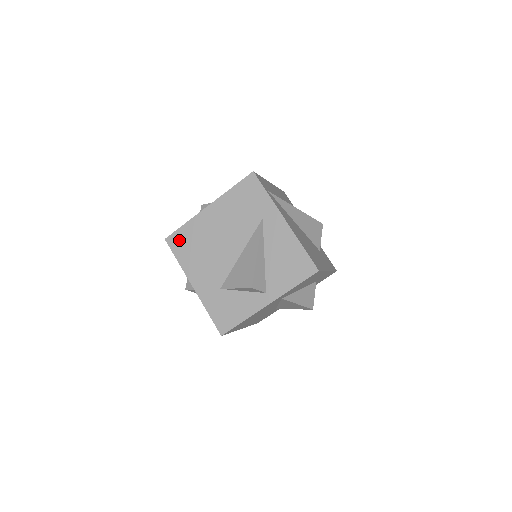
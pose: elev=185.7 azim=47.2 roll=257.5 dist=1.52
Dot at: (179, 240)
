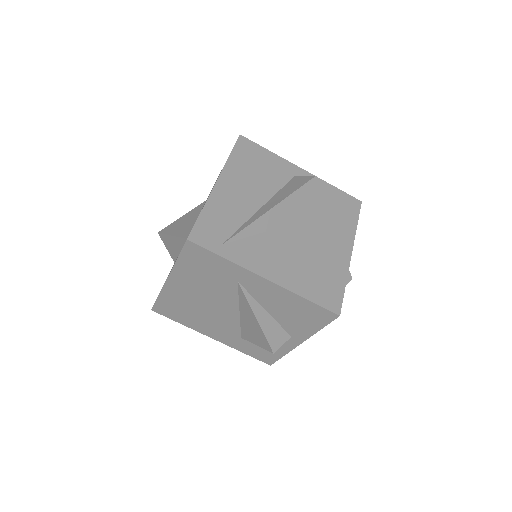
Dot at: (165, 309)
